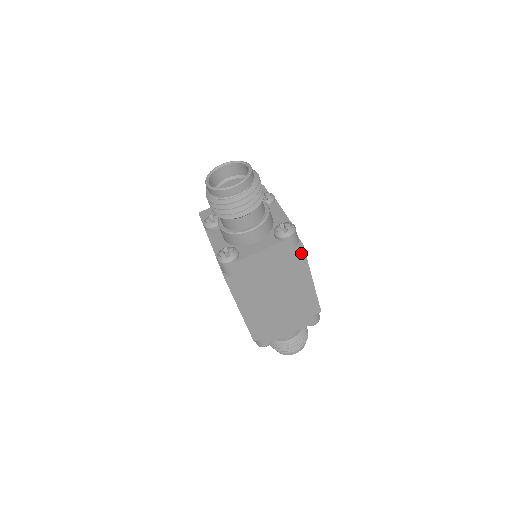
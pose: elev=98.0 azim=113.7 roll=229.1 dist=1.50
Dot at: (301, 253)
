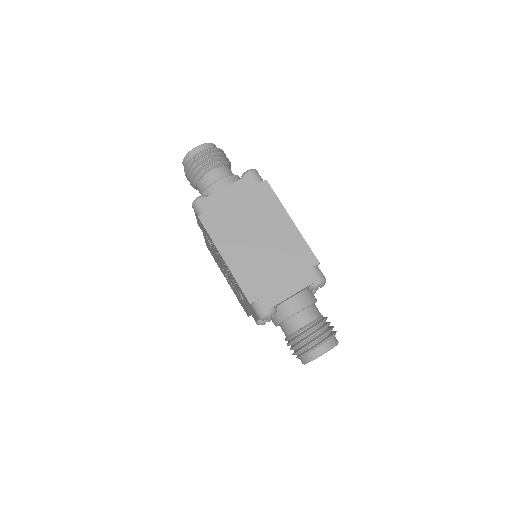
Dot at: (267, 189)
